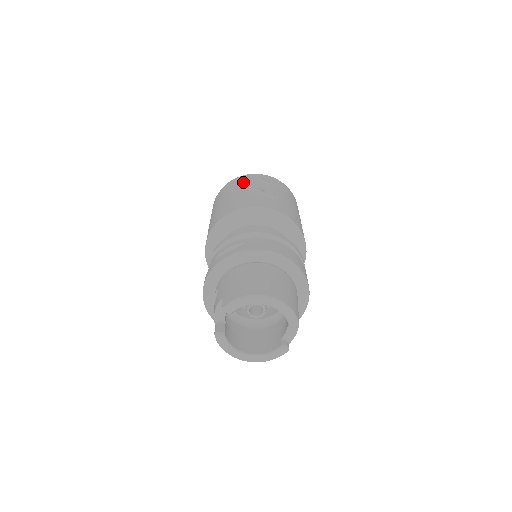
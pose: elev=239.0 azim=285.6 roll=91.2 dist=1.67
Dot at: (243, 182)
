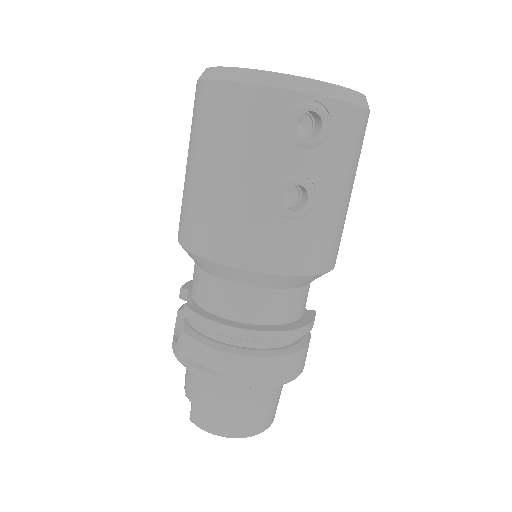
Dot at: (253, 134)
